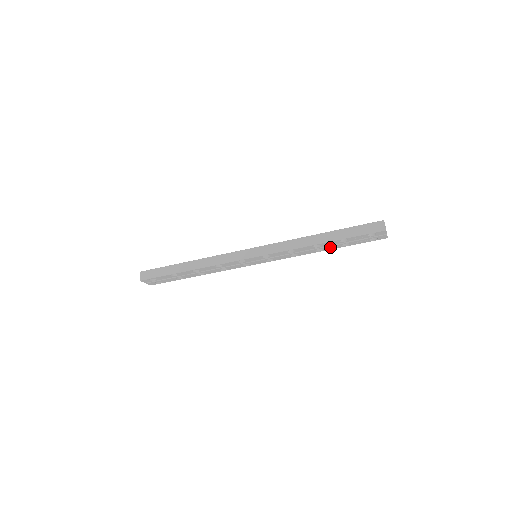
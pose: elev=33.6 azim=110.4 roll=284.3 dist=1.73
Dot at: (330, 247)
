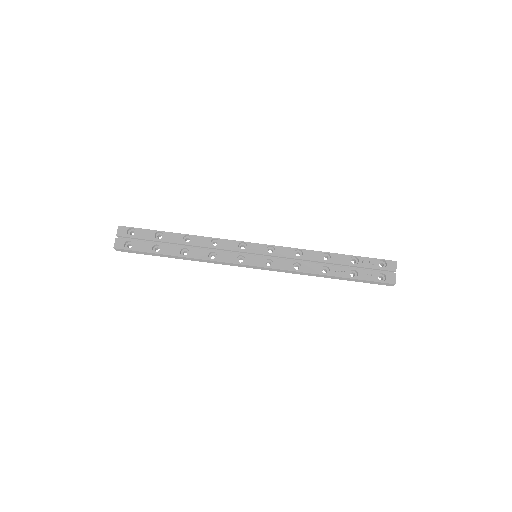
Dot at: (337, 270)
